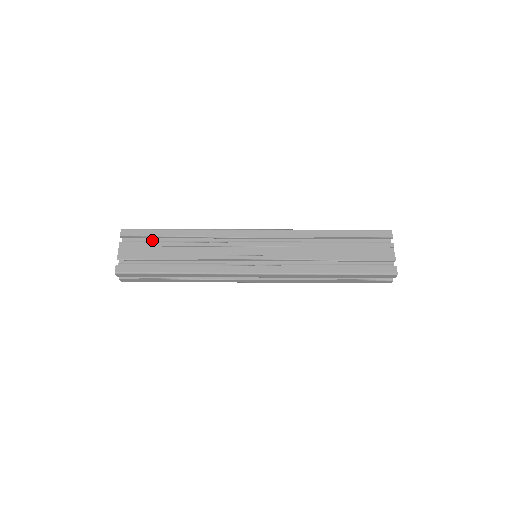
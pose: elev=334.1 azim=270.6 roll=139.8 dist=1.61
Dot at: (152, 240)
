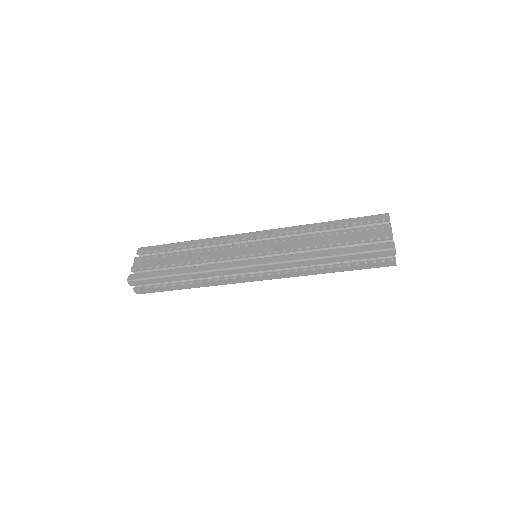
Dot at: occluded
